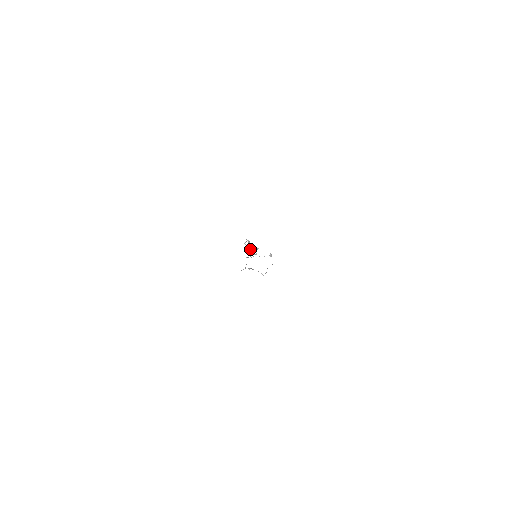
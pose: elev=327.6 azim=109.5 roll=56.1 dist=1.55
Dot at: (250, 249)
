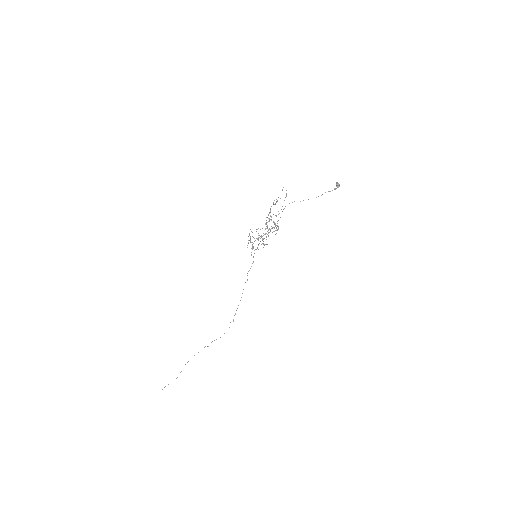
Dot at: occluded
